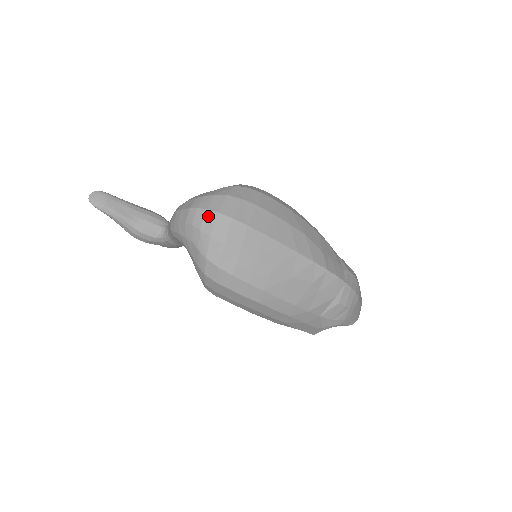
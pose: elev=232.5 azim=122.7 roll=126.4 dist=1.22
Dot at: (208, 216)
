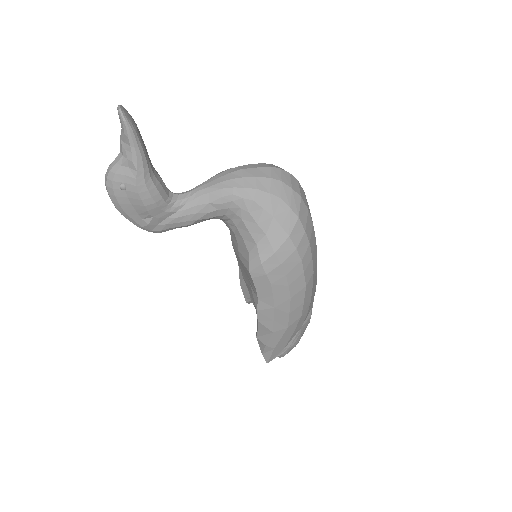
Dot at: (293, 179)
